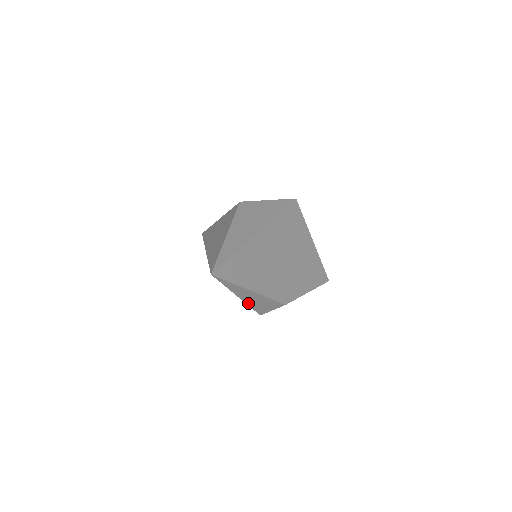
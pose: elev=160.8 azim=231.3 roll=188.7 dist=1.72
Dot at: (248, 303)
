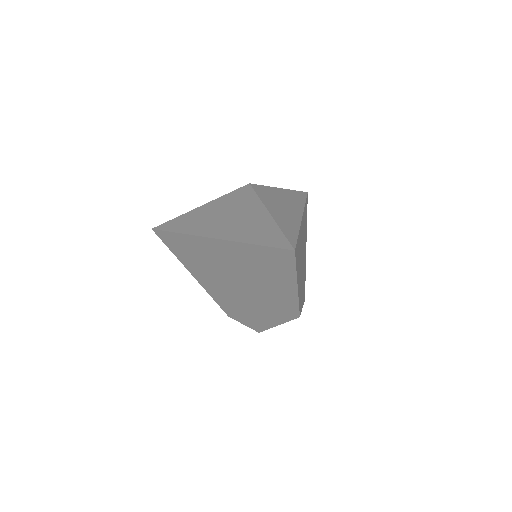
Dot at: (271, 310)
